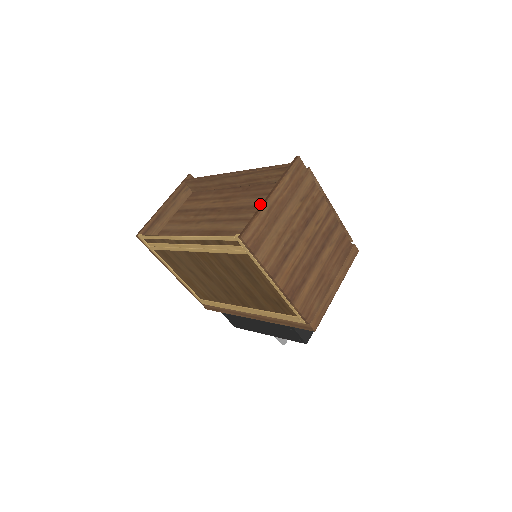
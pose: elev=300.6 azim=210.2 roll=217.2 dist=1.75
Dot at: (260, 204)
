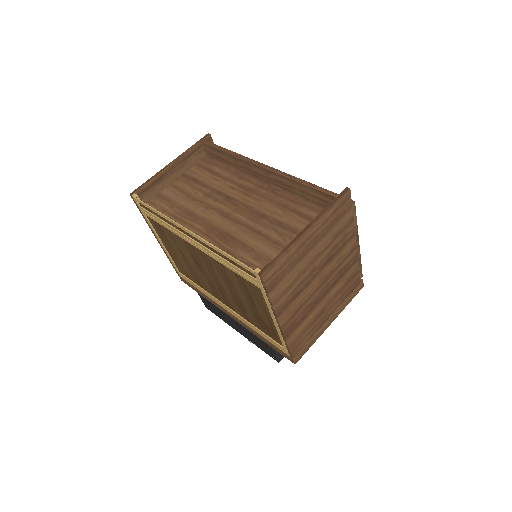
Dot at: (287, 224)
